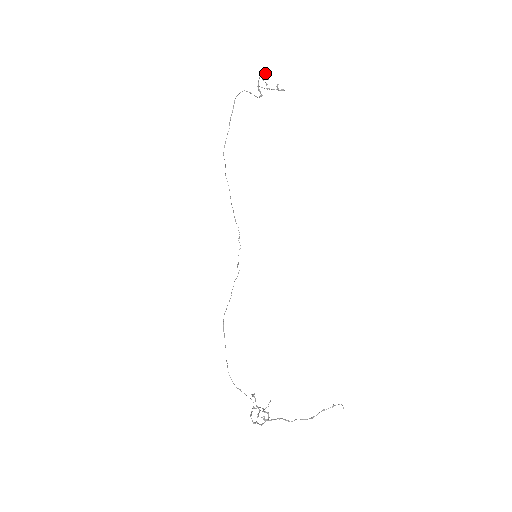
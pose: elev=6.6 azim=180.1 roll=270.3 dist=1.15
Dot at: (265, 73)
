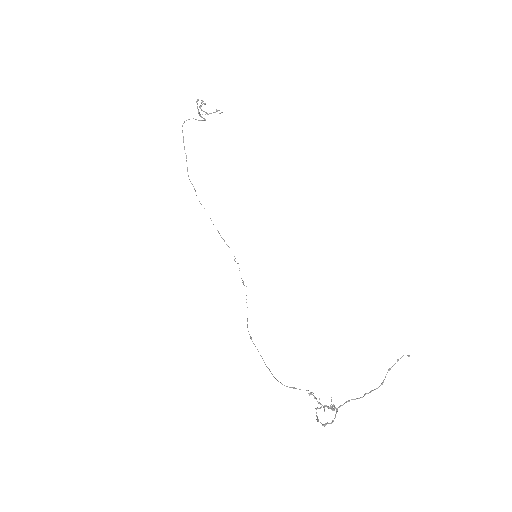
Dot at: (201, 102)
